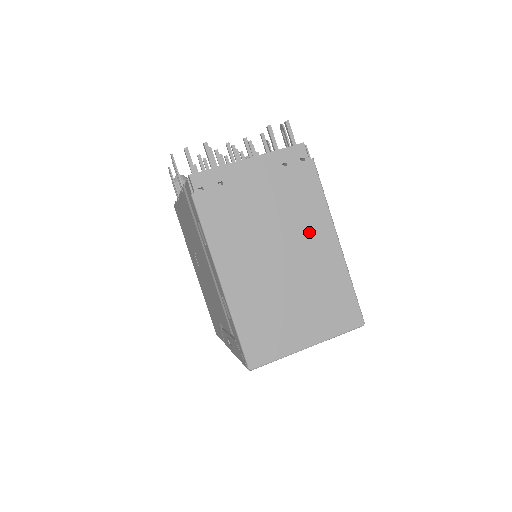
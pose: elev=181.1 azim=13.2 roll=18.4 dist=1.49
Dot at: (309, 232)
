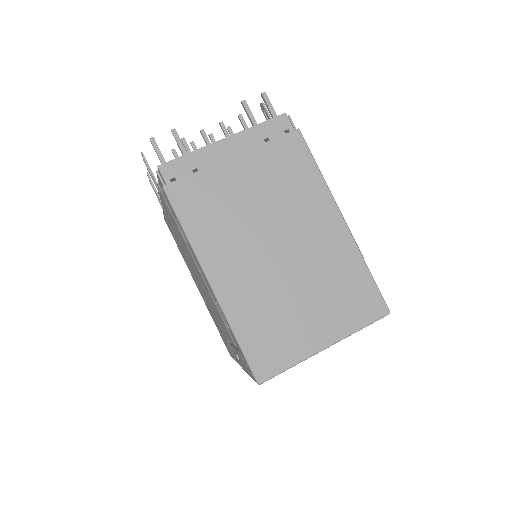
Dot at: (306, 212)
